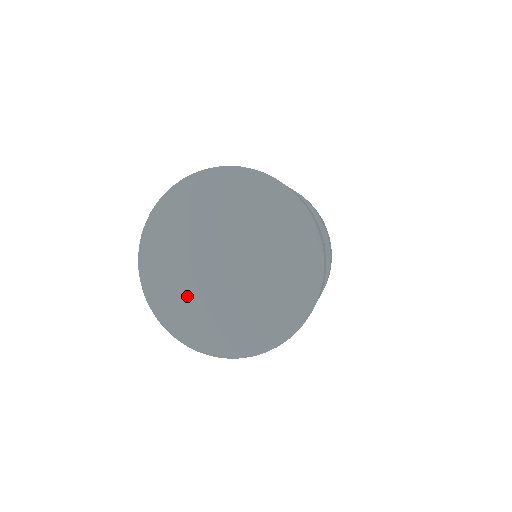
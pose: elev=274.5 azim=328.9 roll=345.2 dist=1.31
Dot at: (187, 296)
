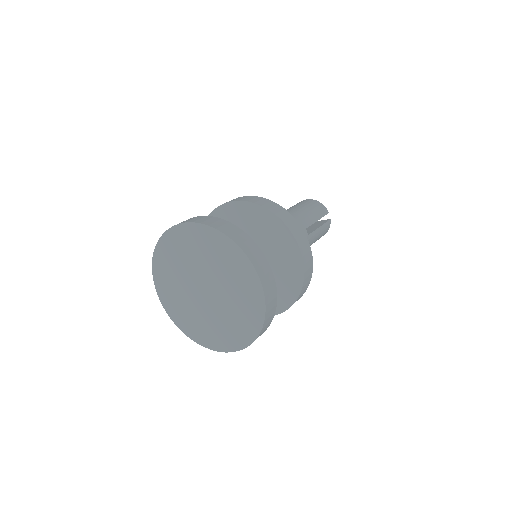
Dot at: (178, 296)
